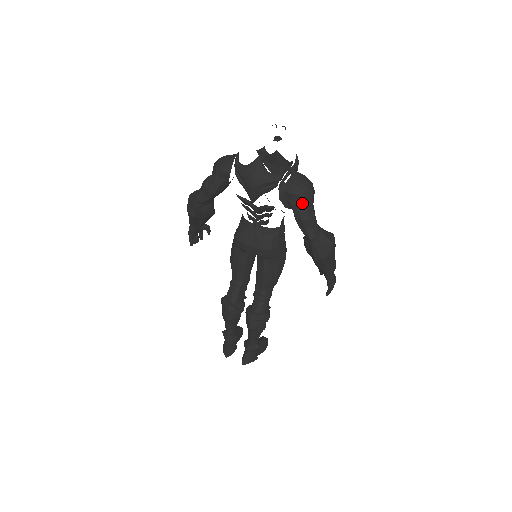
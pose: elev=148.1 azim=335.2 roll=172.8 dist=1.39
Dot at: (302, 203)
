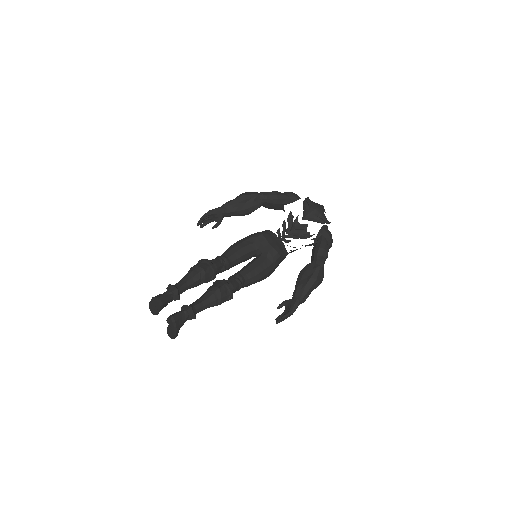
Dot at: (328, 243)
